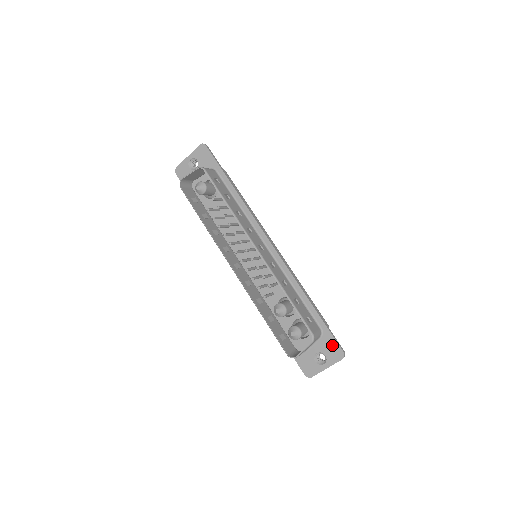
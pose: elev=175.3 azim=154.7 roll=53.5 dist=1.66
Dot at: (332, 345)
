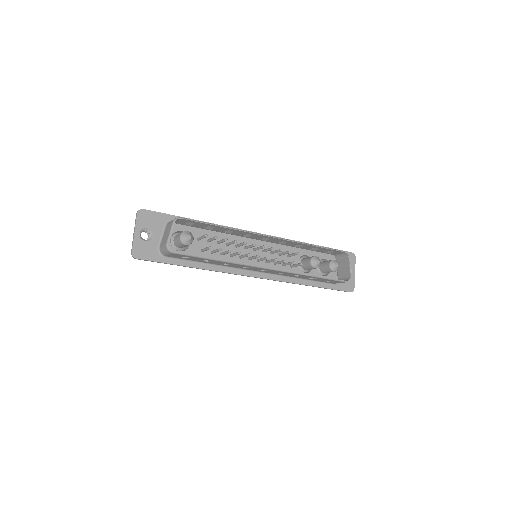
Dot at: occluded
